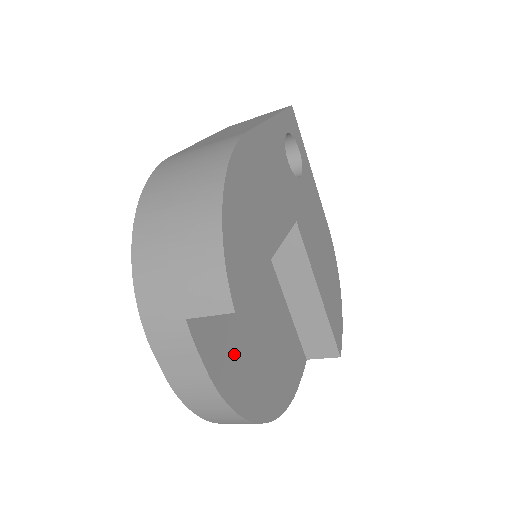
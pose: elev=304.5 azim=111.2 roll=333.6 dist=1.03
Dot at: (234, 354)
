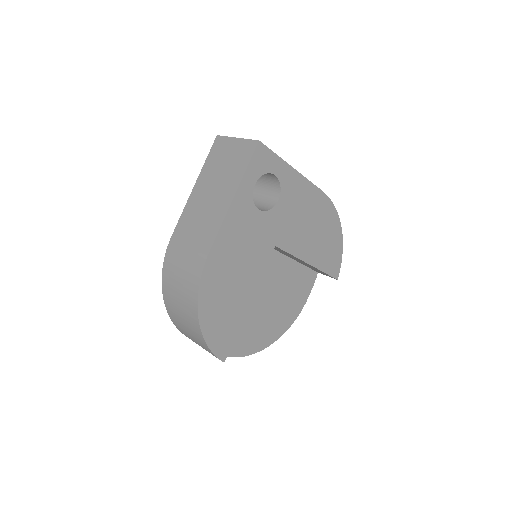
Dot at: (245, 332)
